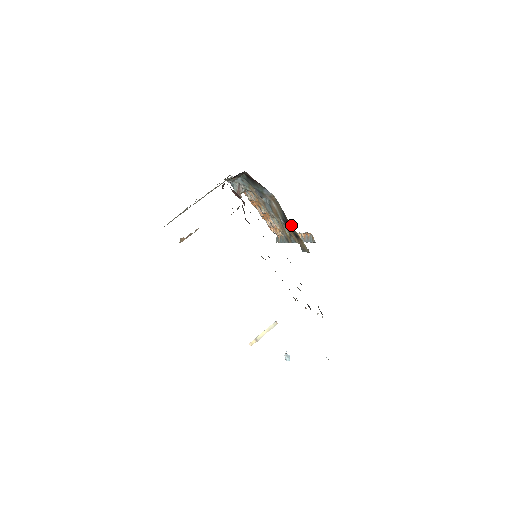
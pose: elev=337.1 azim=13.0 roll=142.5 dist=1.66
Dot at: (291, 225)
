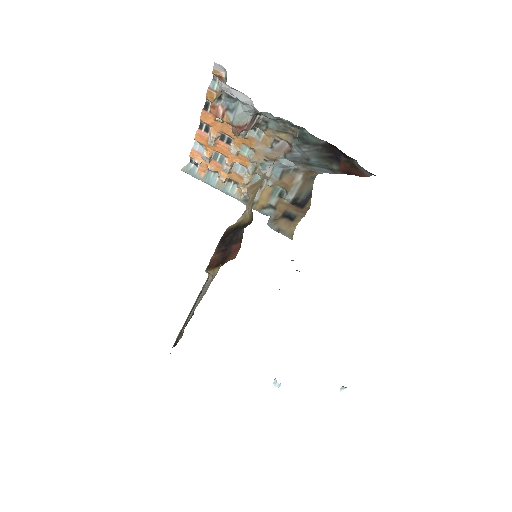
Dot at: (305, 212)
